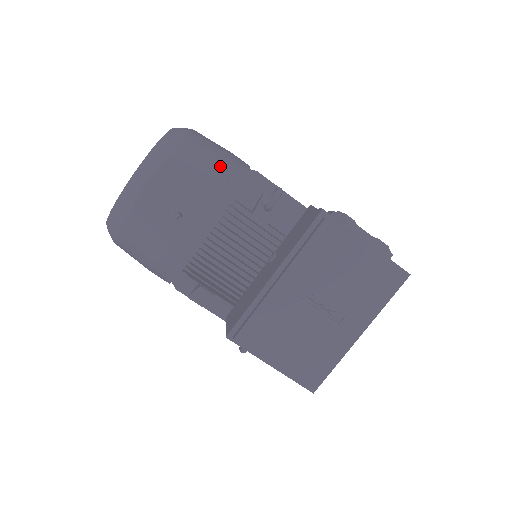
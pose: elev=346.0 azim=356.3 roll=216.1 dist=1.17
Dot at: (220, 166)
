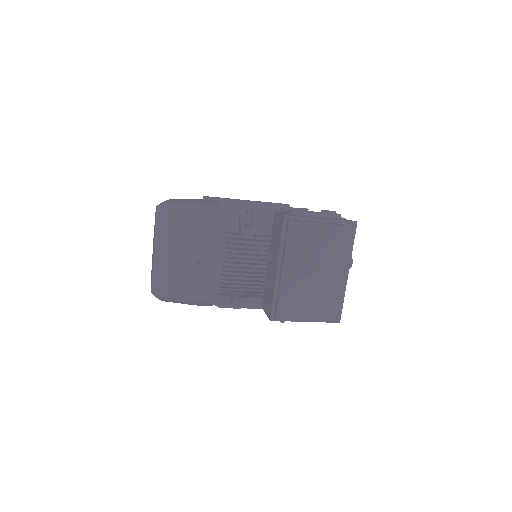
Dot at: (203, 217)
